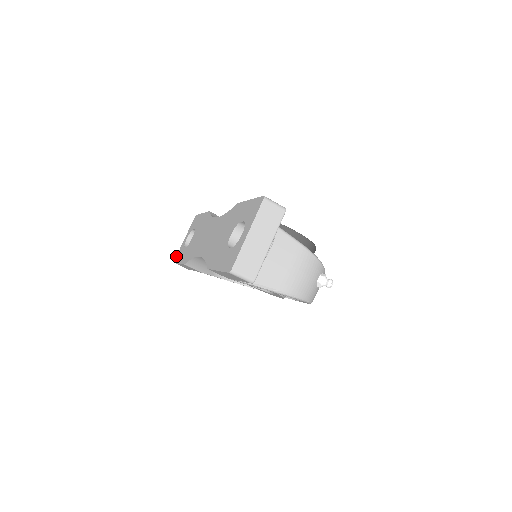
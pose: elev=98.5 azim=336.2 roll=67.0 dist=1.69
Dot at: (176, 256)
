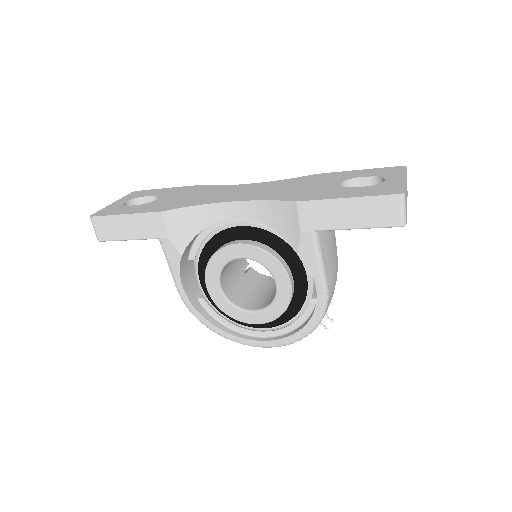
Dot at: (96, 212)
